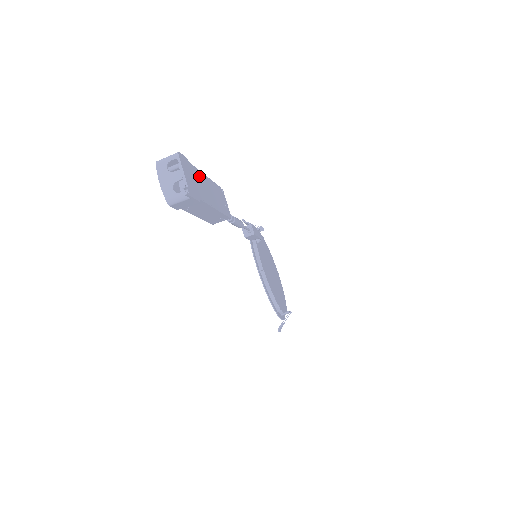
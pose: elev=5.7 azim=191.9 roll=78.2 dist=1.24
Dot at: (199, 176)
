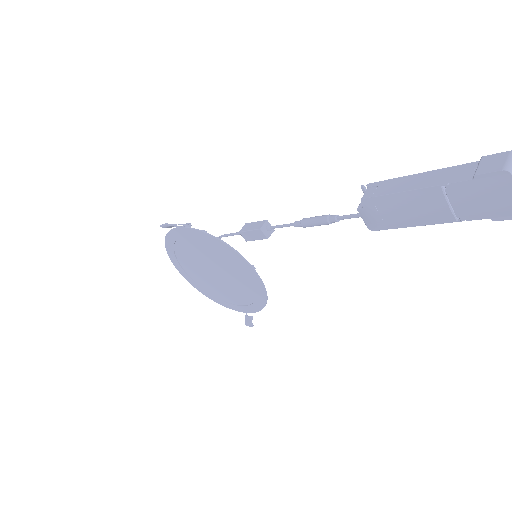
Dot at: occluded
